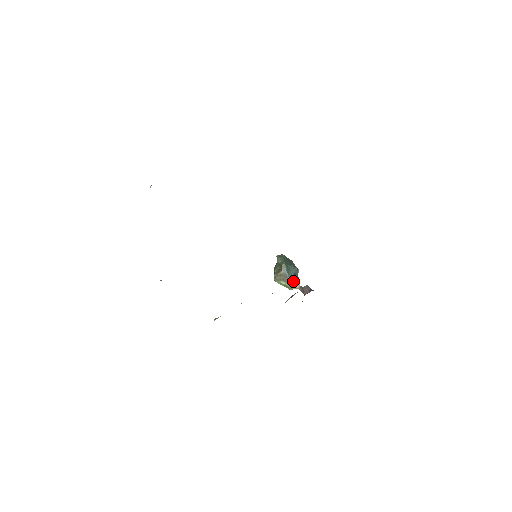
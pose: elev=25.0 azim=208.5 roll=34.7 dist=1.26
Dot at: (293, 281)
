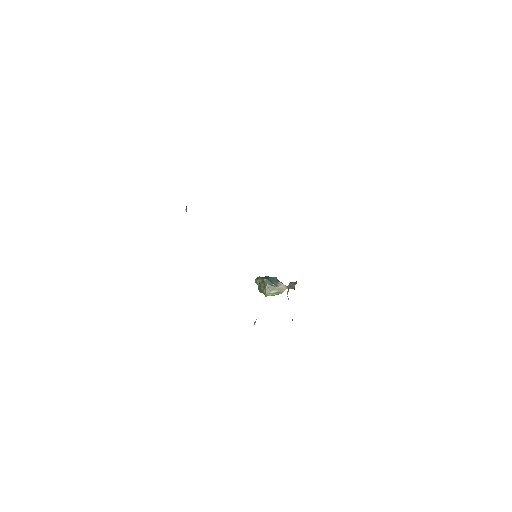
Dot at: (279, 286)
